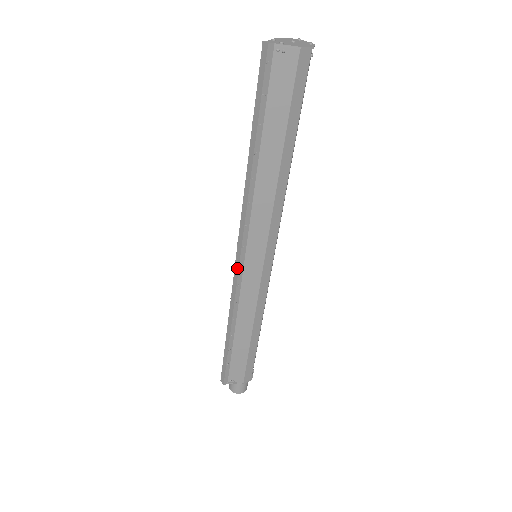
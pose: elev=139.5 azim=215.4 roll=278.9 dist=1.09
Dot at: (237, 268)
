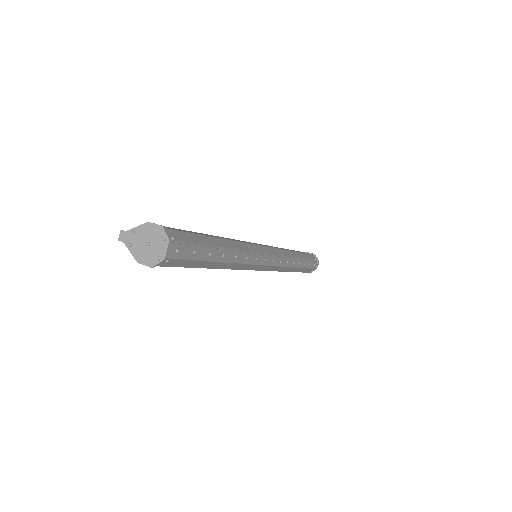
Dot at: occluded
